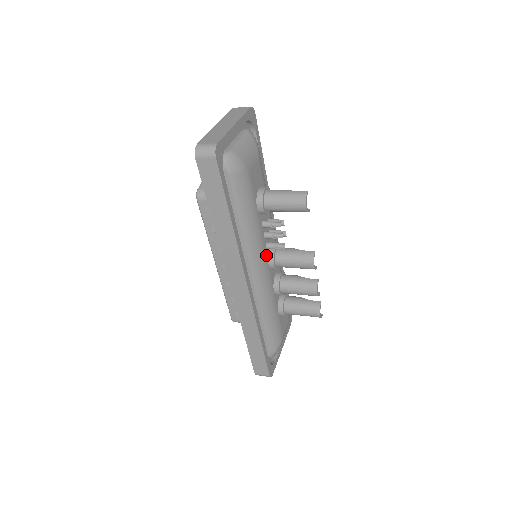
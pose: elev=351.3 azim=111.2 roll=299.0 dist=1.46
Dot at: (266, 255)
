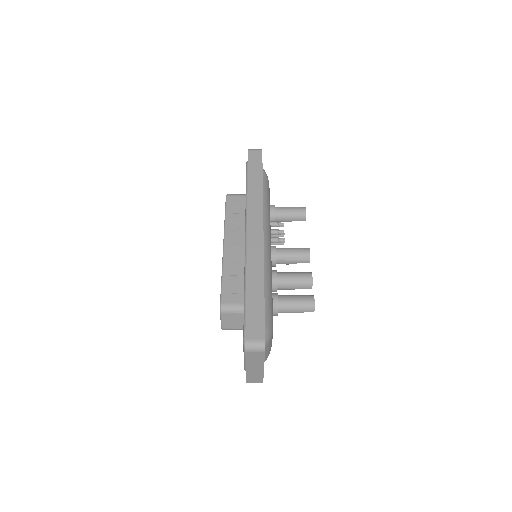
Dot at: occluded
